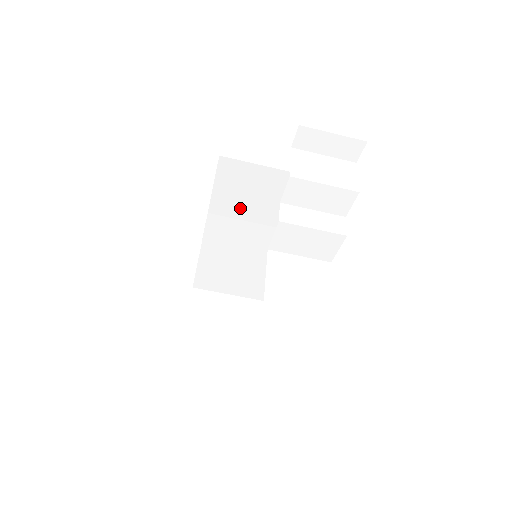
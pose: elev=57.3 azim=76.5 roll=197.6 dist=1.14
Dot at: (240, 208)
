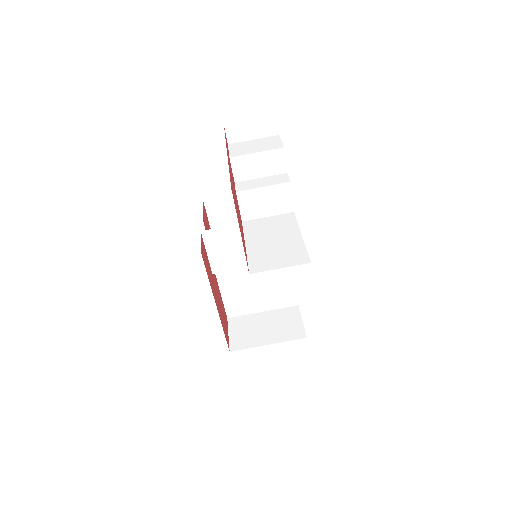
Dot at: occluded
